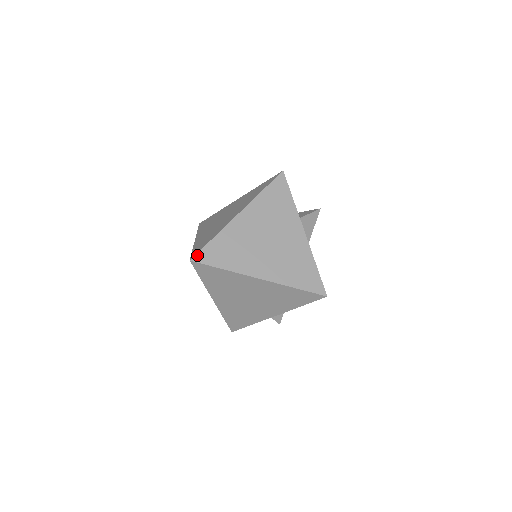
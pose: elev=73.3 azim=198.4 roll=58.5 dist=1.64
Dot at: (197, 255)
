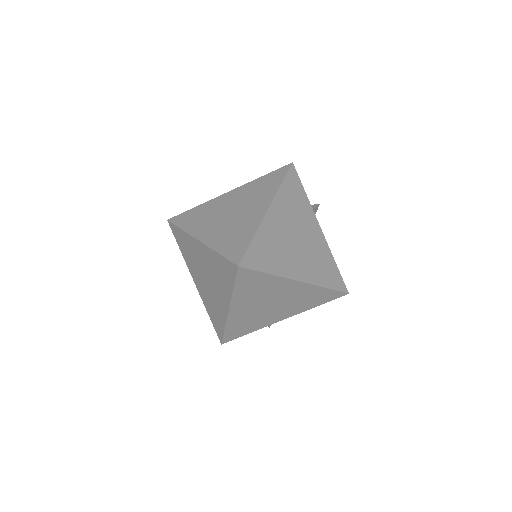
Dot at: (243, 259)
